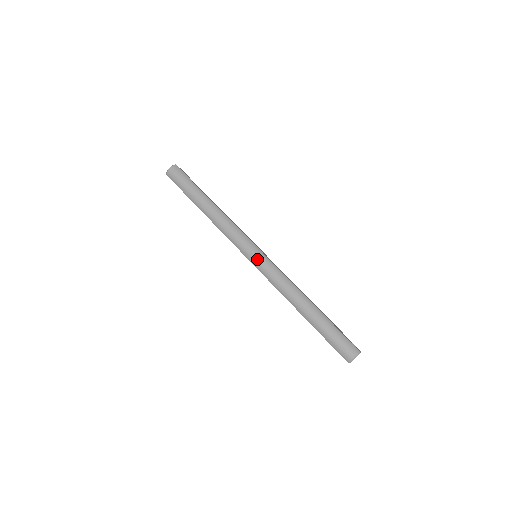
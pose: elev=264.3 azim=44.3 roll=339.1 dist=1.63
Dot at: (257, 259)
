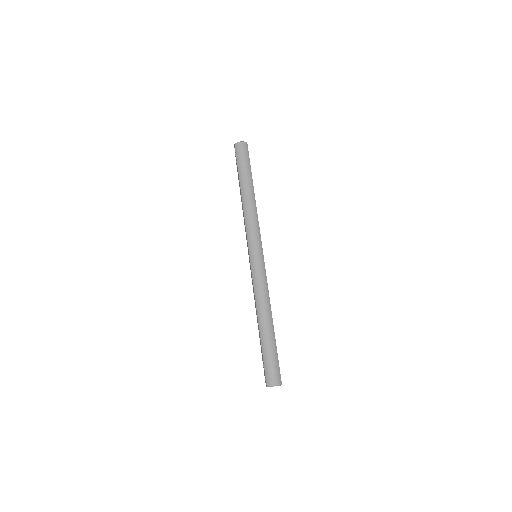
Dot at: (257, 259)
